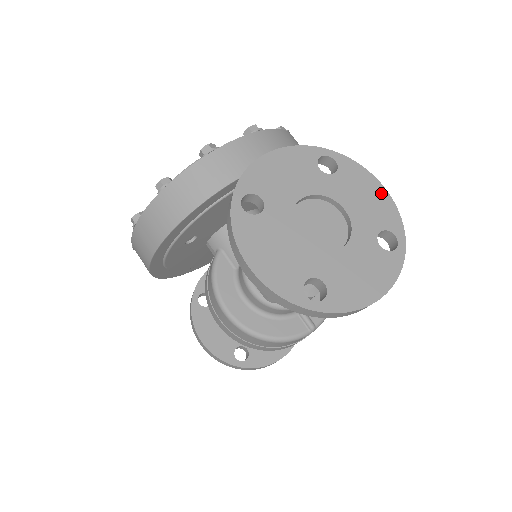
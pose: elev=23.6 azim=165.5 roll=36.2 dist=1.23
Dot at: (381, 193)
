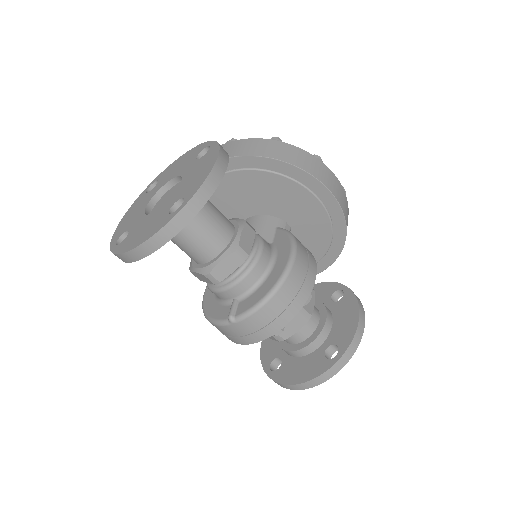
Dot at: (209, 168)
